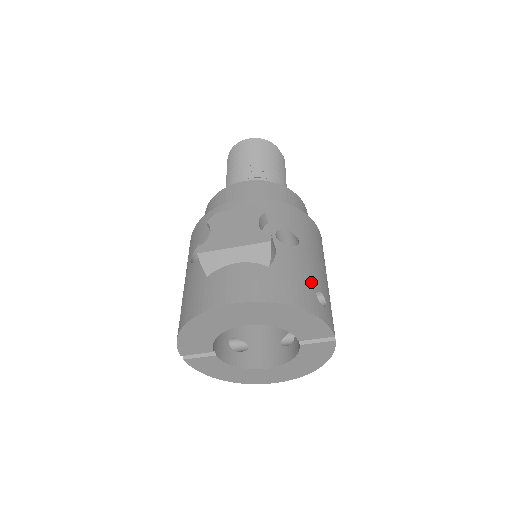
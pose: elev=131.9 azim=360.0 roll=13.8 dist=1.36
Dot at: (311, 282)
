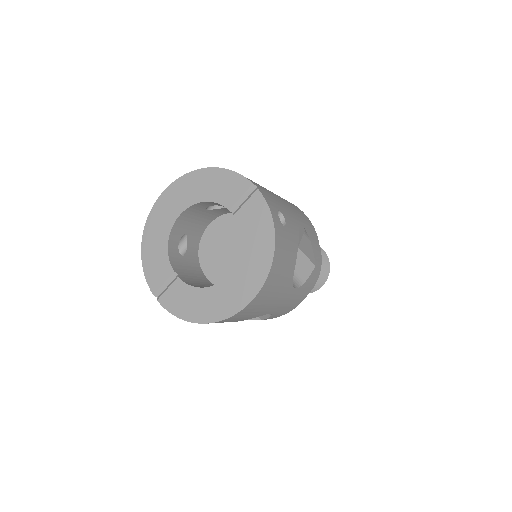
Dot at: occluded
